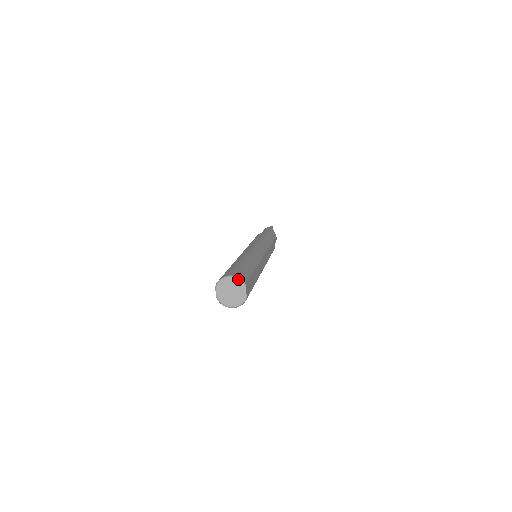
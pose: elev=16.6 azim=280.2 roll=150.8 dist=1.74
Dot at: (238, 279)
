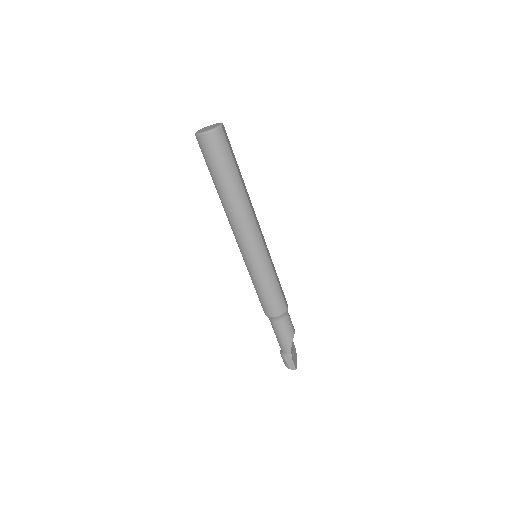
Dot at: (217, 123)
